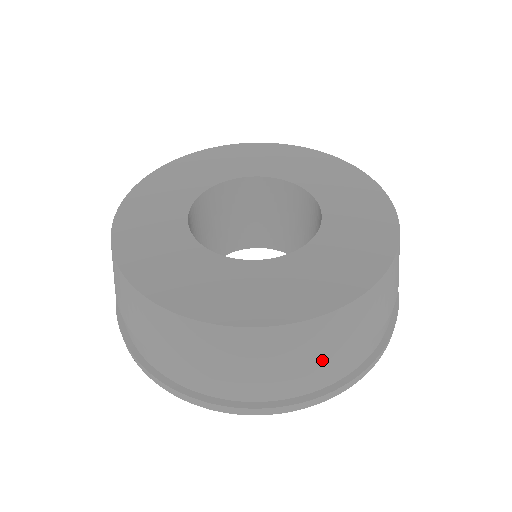
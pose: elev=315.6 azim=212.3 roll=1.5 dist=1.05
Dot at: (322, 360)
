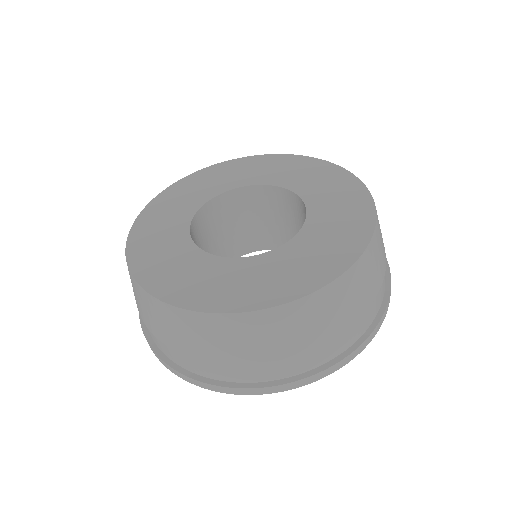
Dot at: (348, 317)
